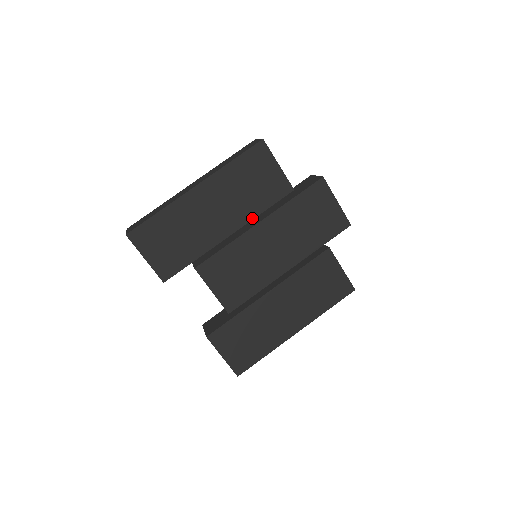
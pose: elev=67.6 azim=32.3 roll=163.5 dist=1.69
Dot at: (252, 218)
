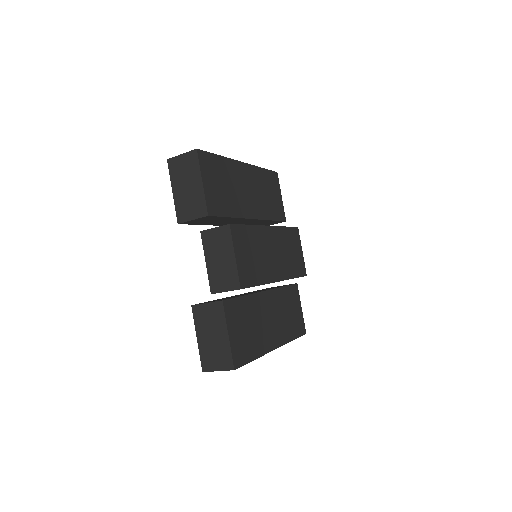
Dot at: (266, 219)
